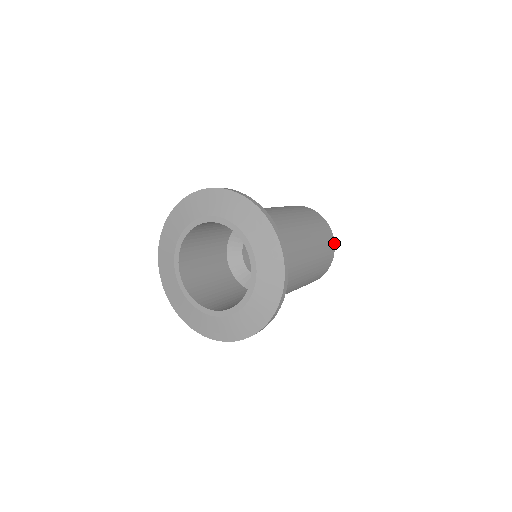
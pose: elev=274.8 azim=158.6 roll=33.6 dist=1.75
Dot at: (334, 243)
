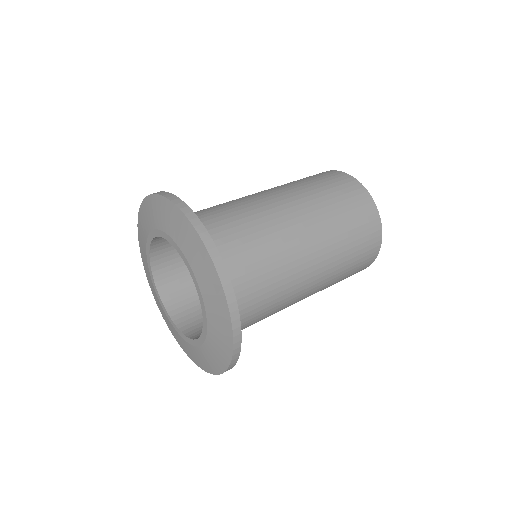
Dot at: (369, 265)
